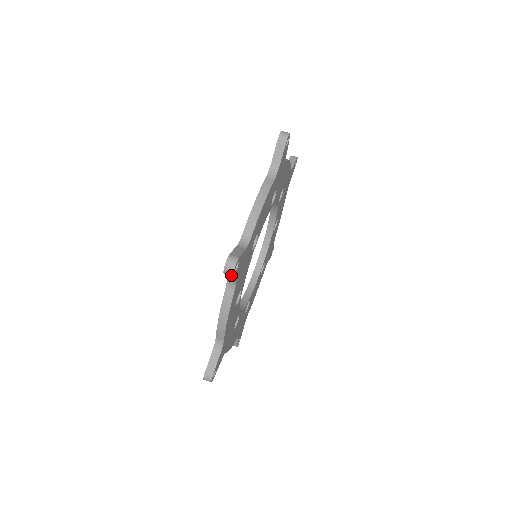
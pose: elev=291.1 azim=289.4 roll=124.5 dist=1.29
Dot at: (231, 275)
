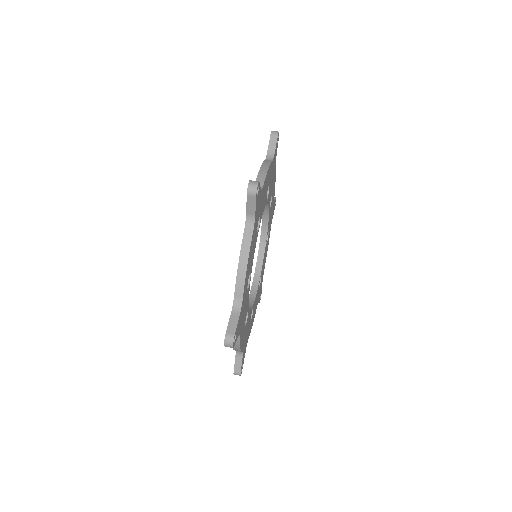
Dot at: (232, 347)
